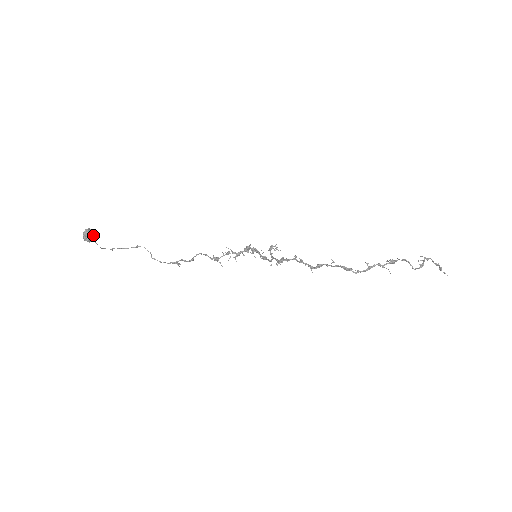
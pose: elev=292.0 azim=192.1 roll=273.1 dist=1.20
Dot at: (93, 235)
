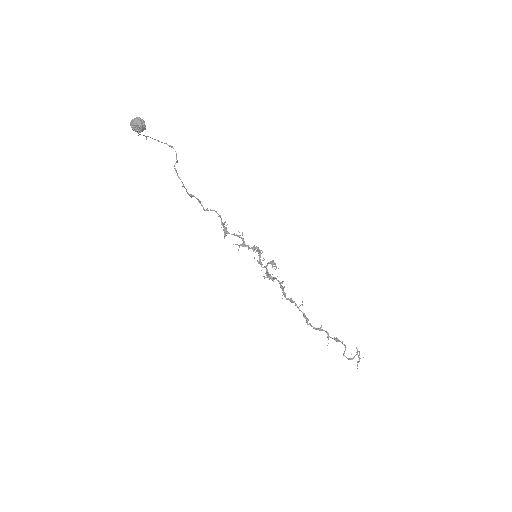
Dot at: (142, 130)
